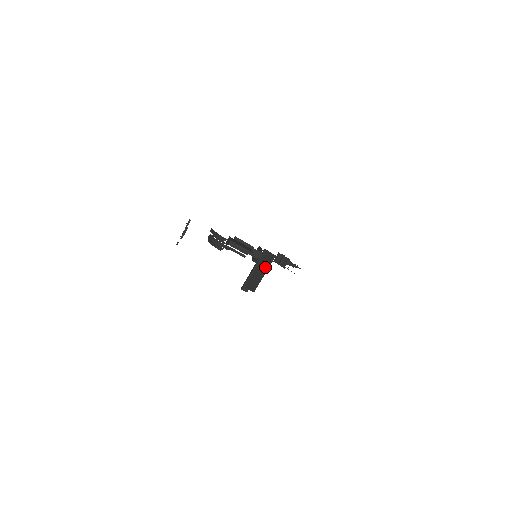
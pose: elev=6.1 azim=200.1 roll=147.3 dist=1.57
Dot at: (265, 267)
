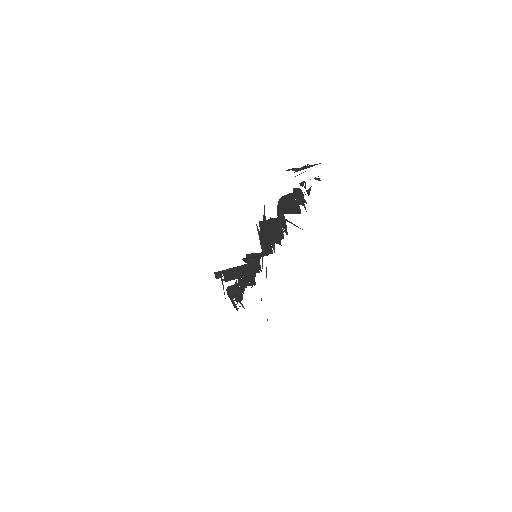
Dot at: (247, 272)
